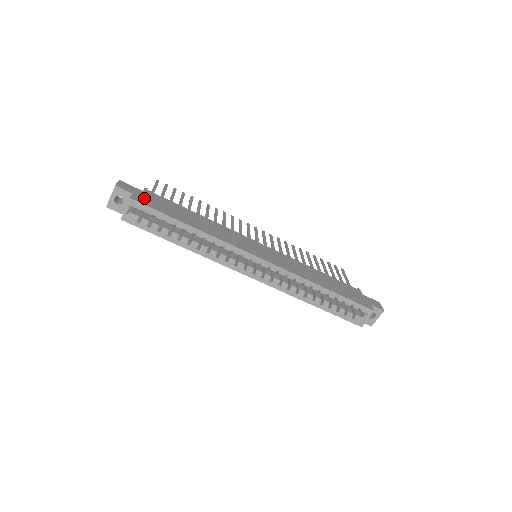
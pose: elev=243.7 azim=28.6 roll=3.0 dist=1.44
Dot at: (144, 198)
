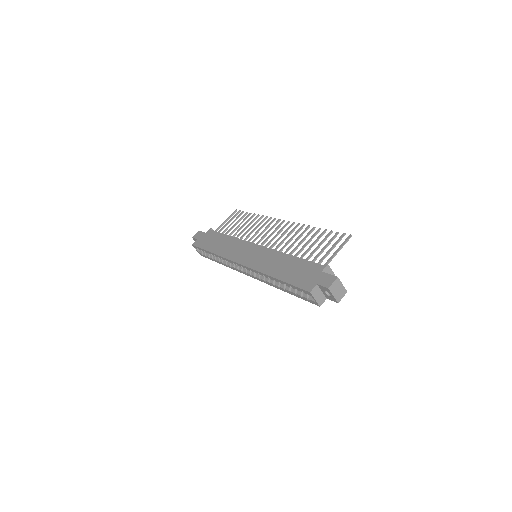
Dot at: (201, 240)
